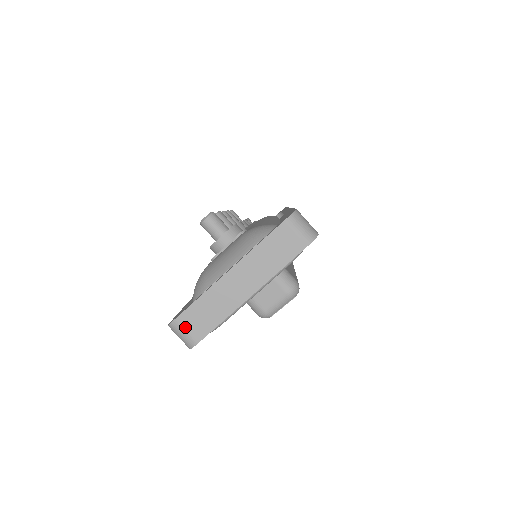
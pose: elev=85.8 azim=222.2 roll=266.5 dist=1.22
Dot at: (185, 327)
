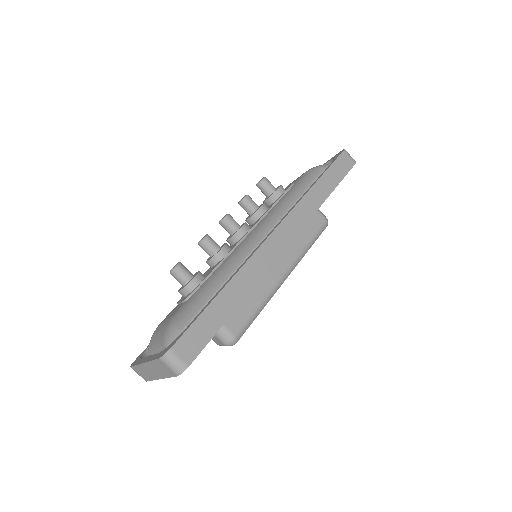
Dot at: (137, 372)
